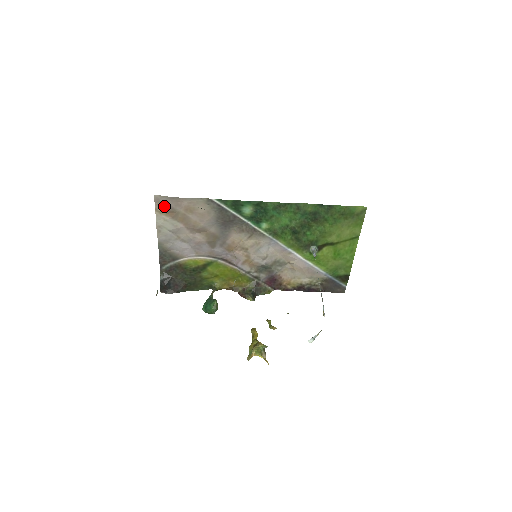
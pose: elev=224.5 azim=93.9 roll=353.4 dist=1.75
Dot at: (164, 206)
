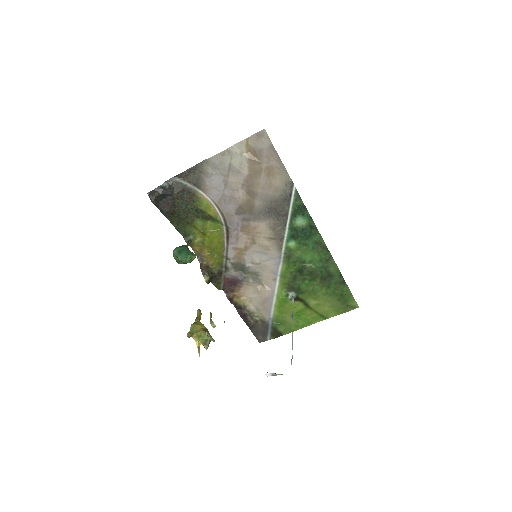
Dot at: (258, 145)
